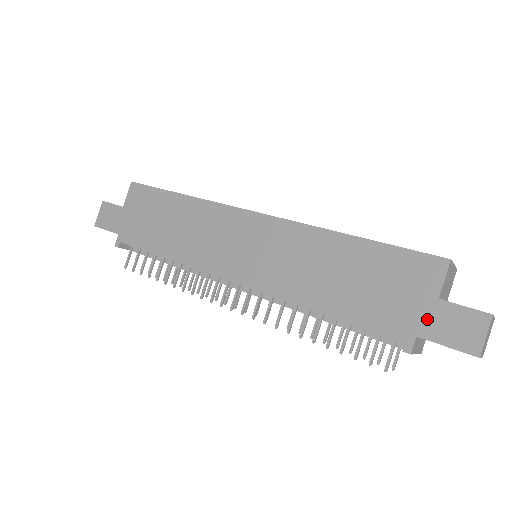
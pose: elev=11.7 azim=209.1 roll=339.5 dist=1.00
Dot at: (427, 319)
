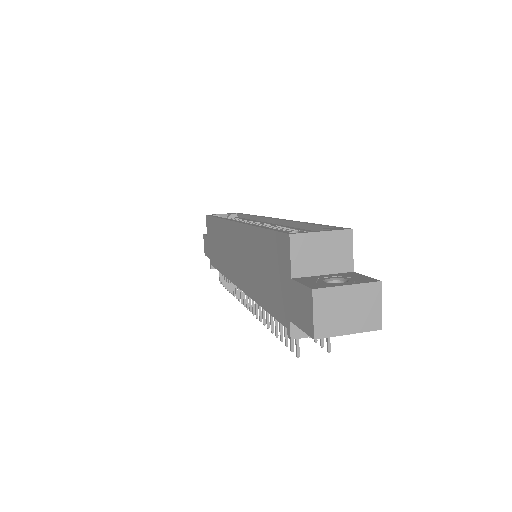
Dot at: (290, 302)
